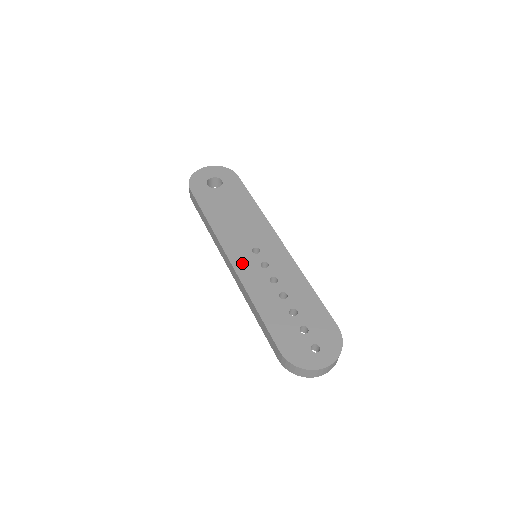
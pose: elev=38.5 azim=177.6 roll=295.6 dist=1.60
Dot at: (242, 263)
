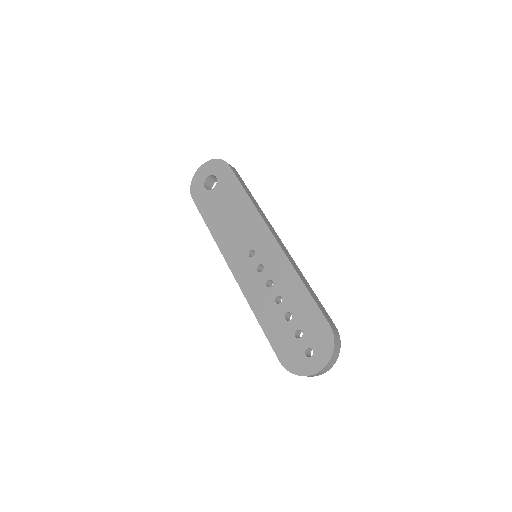
Dot at: (241, 272)
